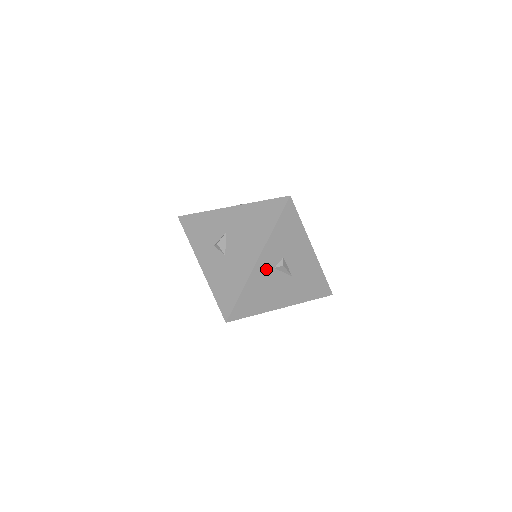
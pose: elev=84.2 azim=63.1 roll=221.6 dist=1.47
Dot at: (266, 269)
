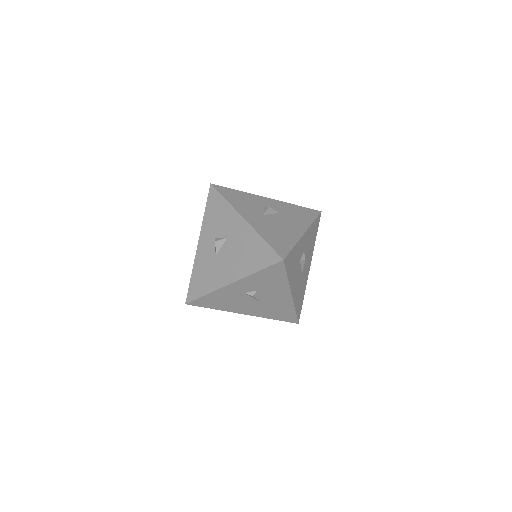
Dot at: (236, 291)
